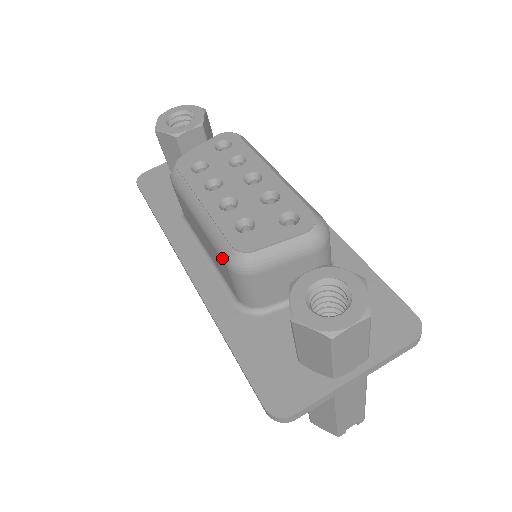
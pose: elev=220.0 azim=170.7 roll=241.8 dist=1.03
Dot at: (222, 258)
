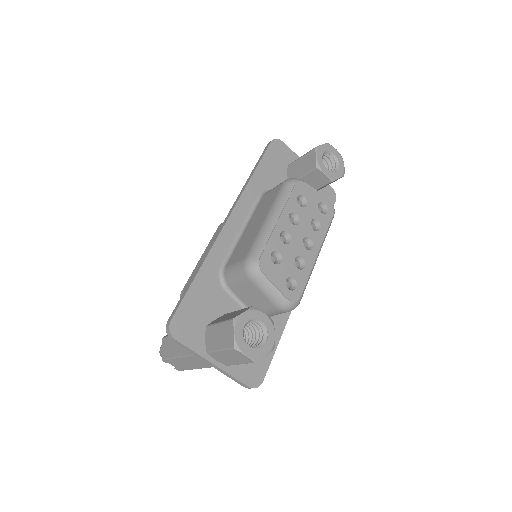
Dot at: (250, 252)
